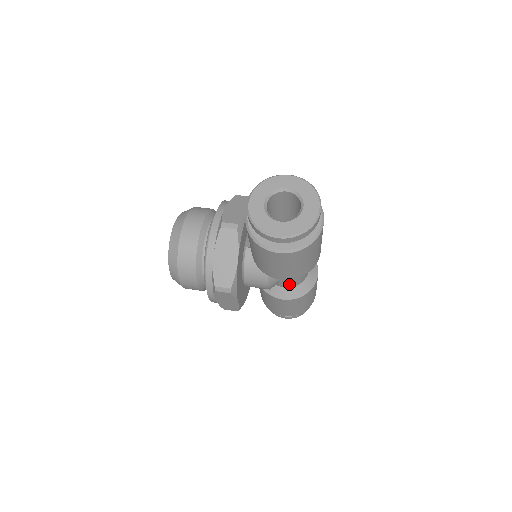
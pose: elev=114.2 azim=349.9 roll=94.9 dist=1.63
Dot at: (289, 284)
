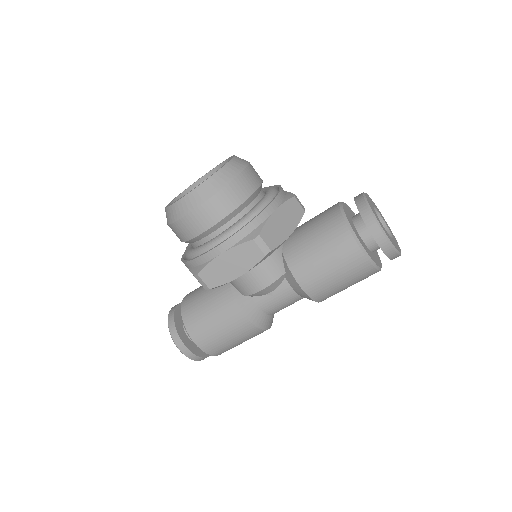
Dot at: (268, 305)
